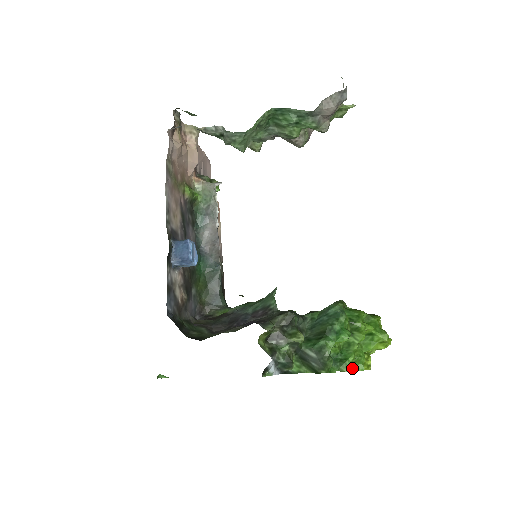
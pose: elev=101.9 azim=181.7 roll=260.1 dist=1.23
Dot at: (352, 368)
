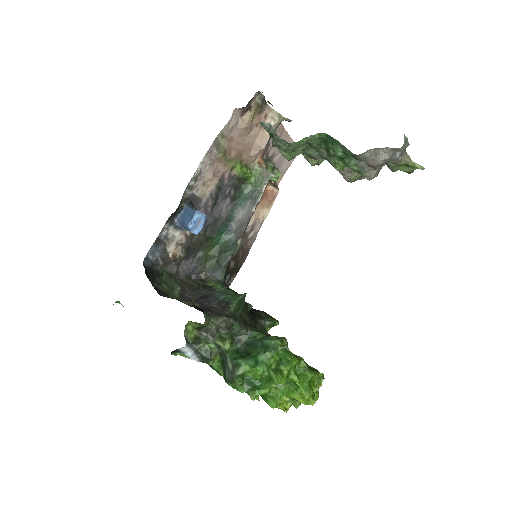
Dot at: (266, 400)
